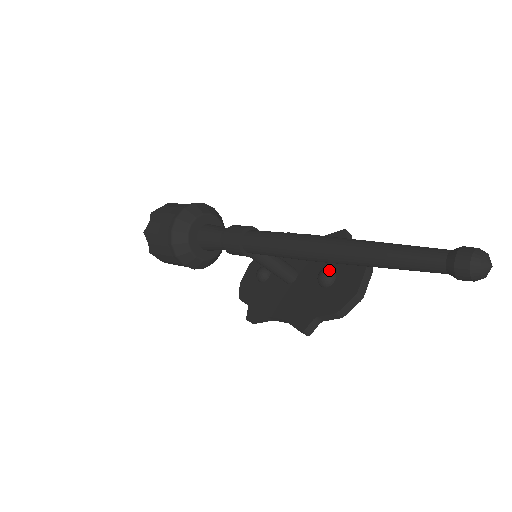
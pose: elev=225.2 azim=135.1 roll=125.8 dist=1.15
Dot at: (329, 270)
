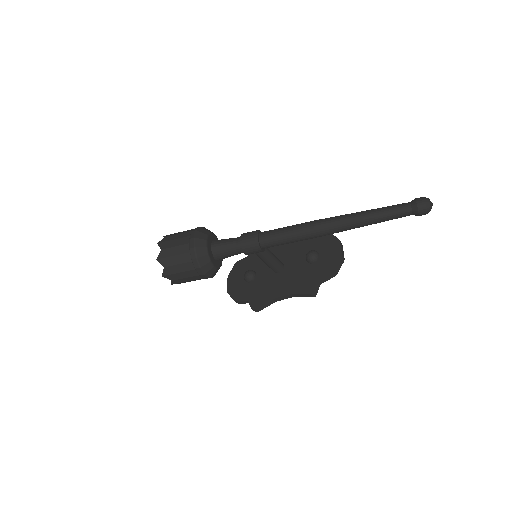
Dot at: (313, 250)
